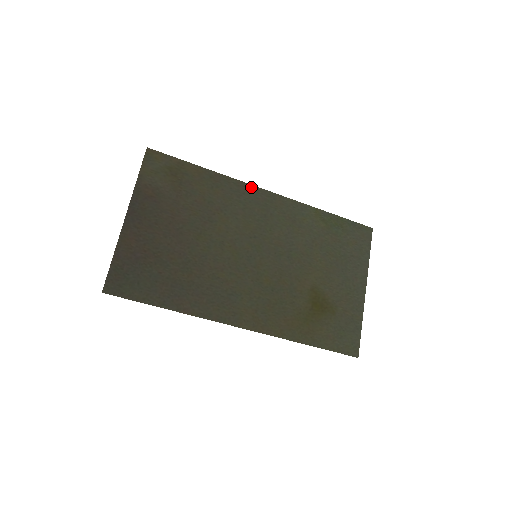
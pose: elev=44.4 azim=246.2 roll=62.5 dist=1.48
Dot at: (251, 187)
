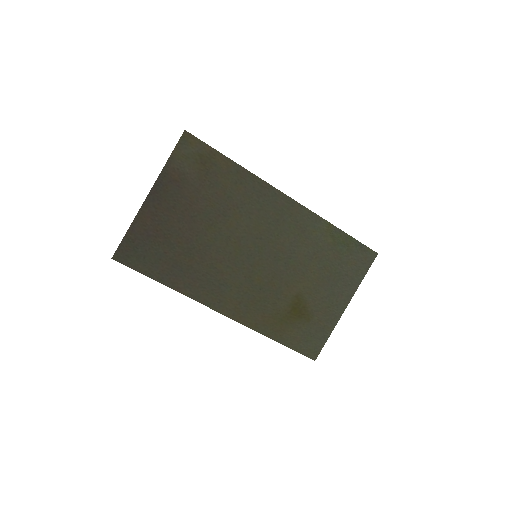
Dot at: (274, 190)
